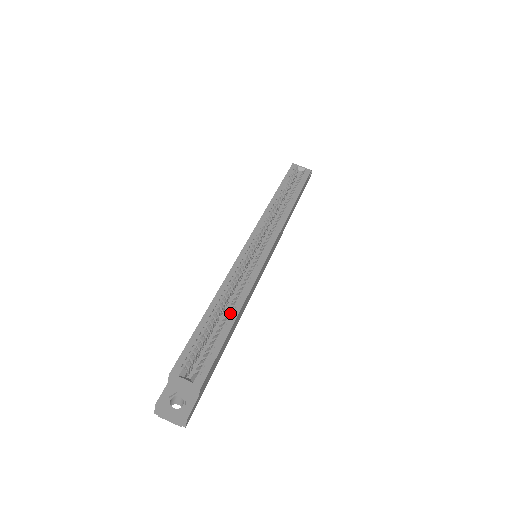
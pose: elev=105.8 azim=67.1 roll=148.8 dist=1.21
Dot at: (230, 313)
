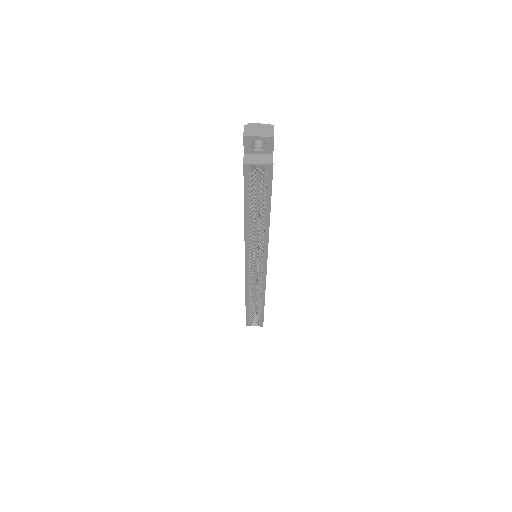
Dot at: (260, 304)
